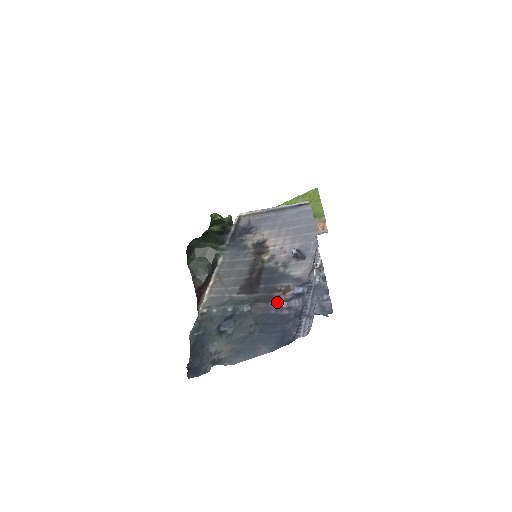
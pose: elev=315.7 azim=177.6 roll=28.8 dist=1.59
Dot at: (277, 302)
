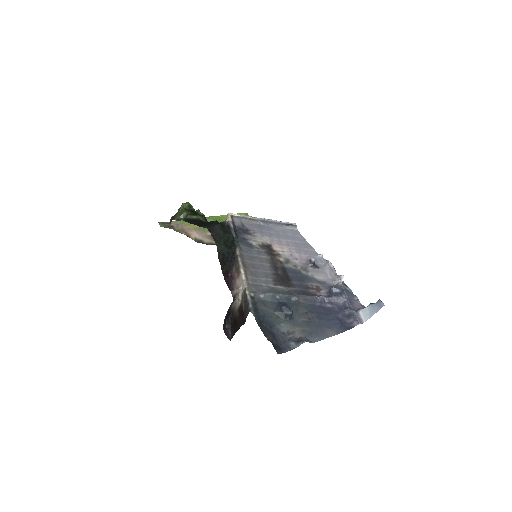
Dot at: (322, 297)
